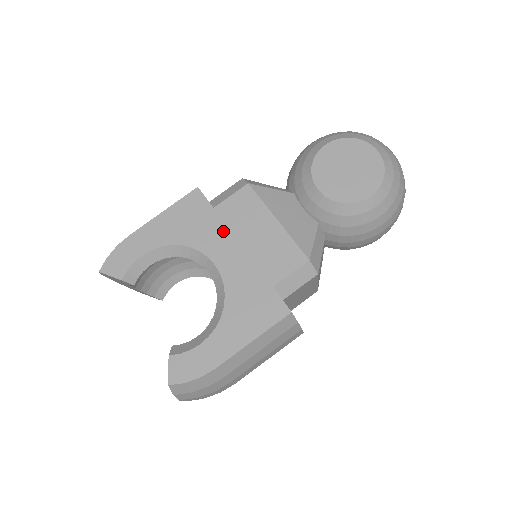
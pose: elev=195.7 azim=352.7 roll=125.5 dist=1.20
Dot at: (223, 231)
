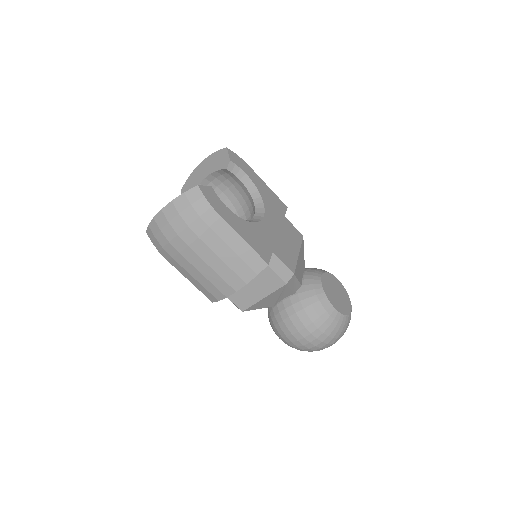
Dot at: (279, 222)
